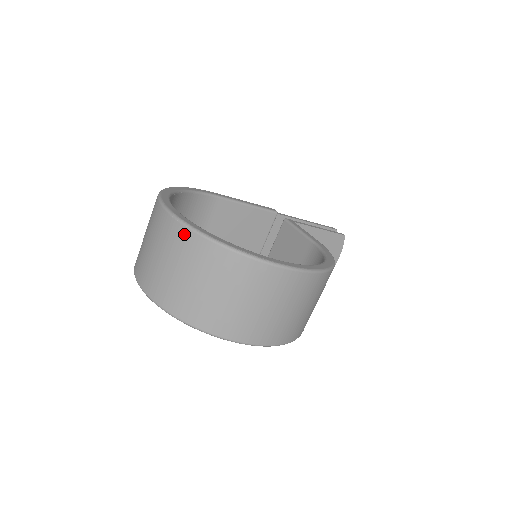
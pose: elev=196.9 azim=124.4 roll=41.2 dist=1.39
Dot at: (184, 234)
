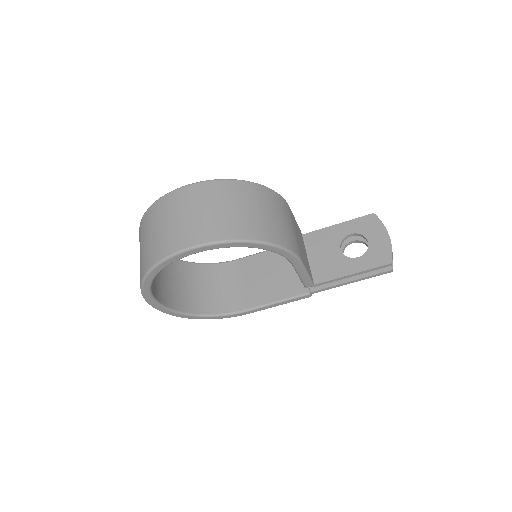
Dot at: occluded
